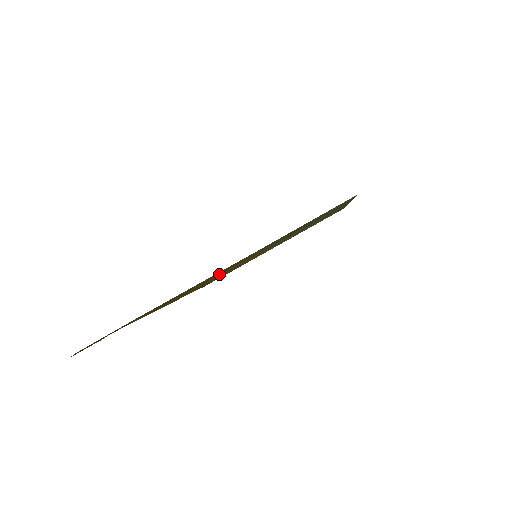
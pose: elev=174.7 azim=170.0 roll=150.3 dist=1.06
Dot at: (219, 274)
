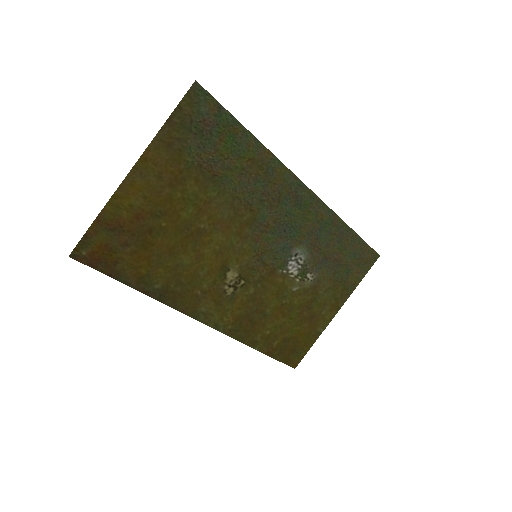
Dot at: (183, 217)
